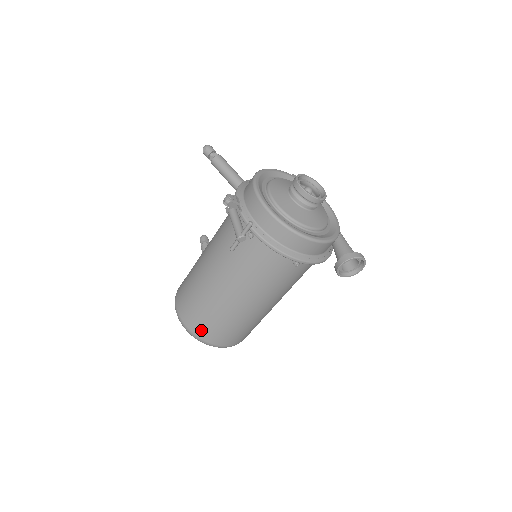
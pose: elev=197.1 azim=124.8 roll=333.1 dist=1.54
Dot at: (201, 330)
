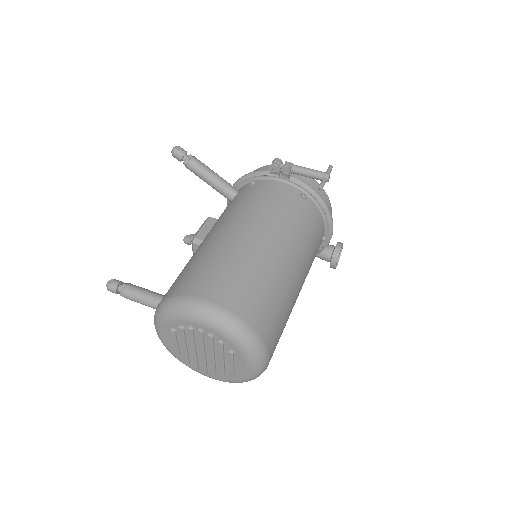
Dot at: (263, 321)
